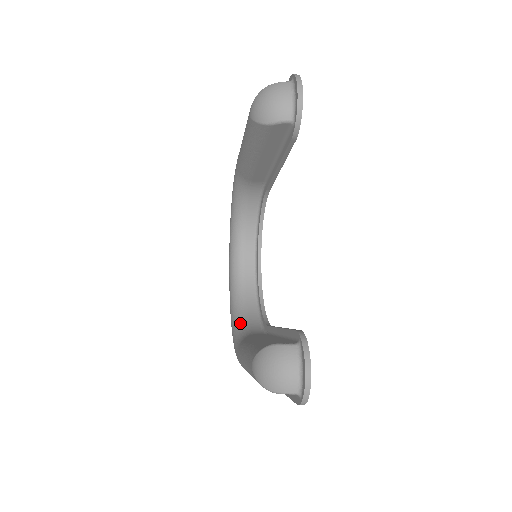
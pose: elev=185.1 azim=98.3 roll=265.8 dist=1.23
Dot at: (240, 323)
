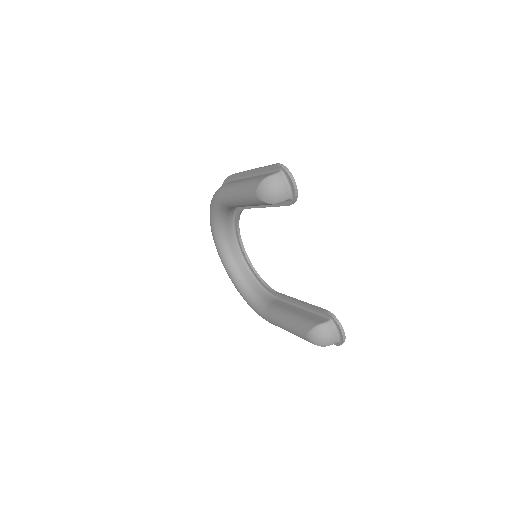
Dot at: (251, 294)
